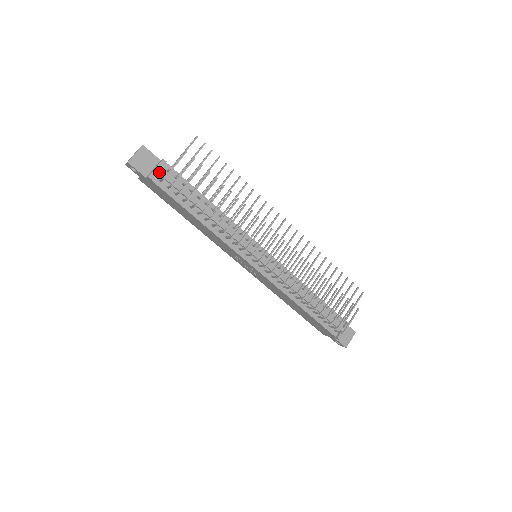
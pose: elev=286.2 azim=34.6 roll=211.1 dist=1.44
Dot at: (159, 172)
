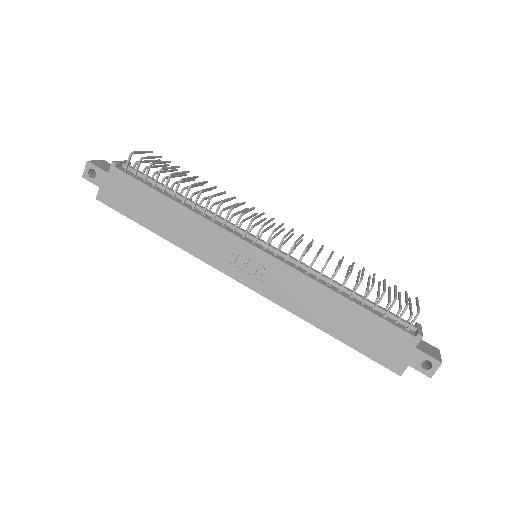
Dot at: (124, 164)
